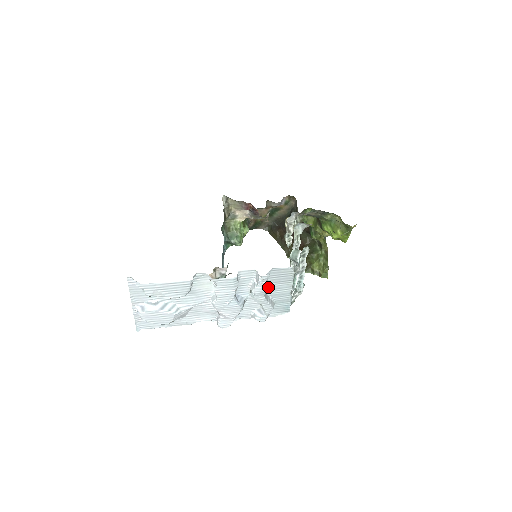
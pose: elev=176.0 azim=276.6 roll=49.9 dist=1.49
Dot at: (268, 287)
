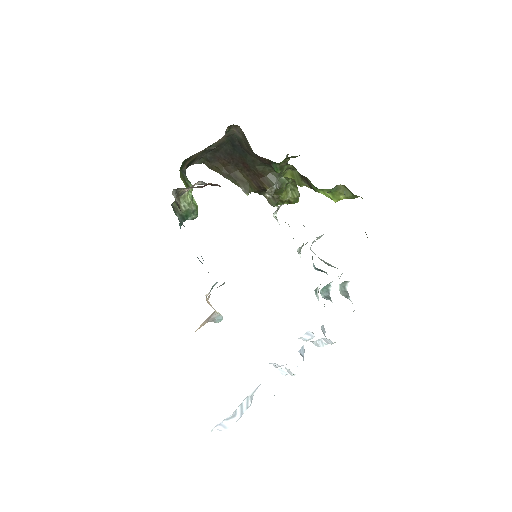
Dot at: occluded
